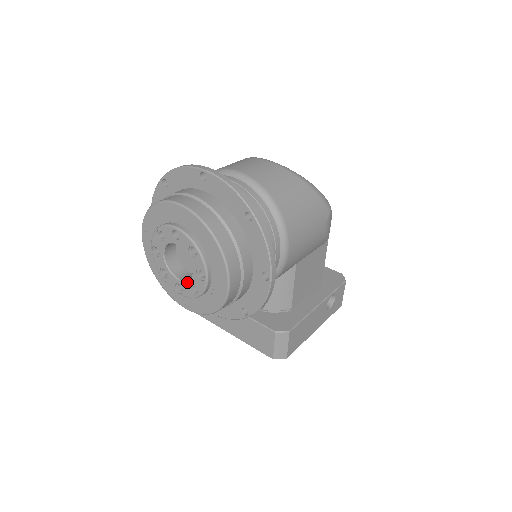
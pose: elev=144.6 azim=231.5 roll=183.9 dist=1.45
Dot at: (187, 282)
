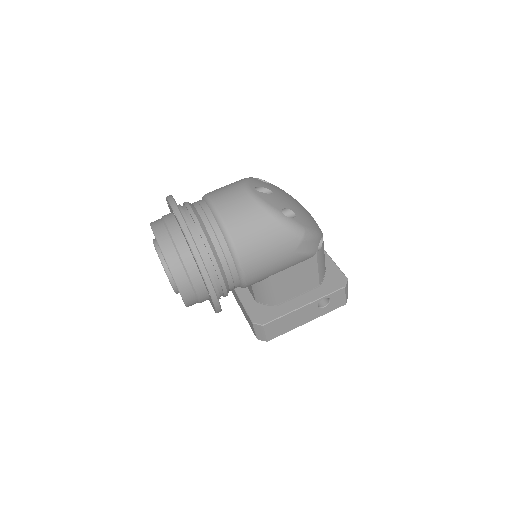
Dot at: occluded
